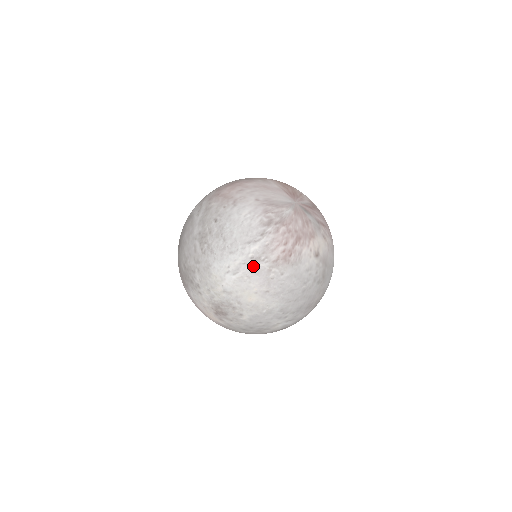
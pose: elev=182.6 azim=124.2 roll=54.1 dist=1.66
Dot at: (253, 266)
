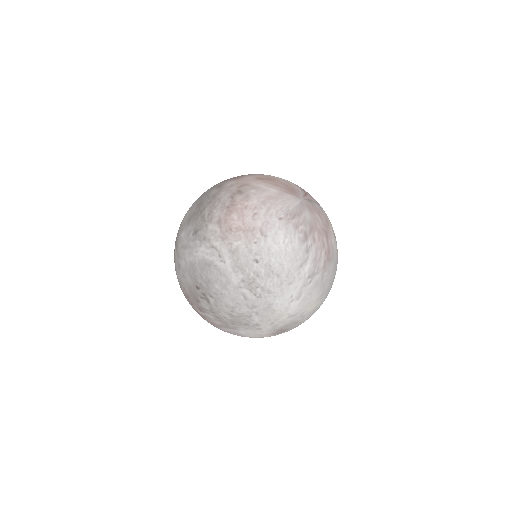
Dot at: (311, 283)
